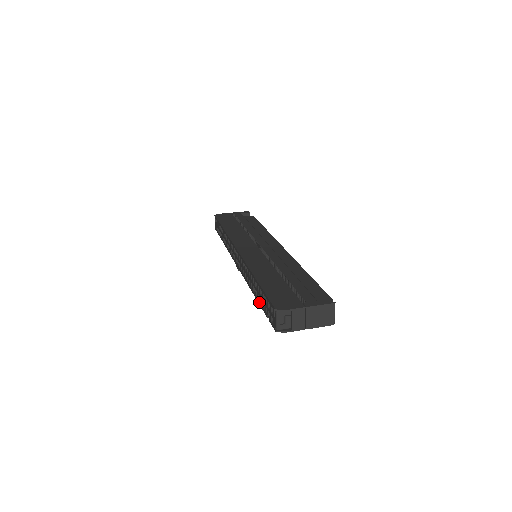
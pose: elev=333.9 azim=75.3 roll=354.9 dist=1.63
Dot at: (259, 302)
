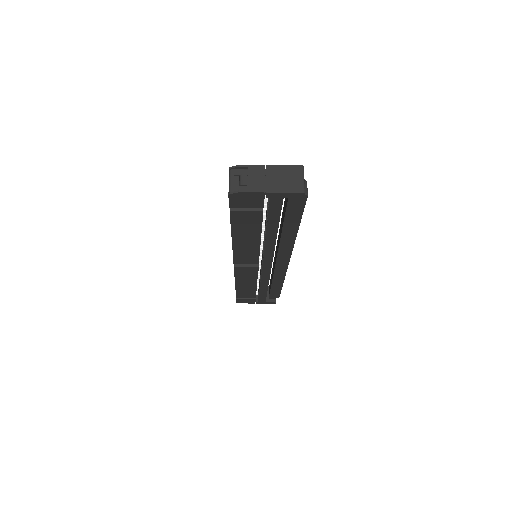
Dot at: (230, 223)
